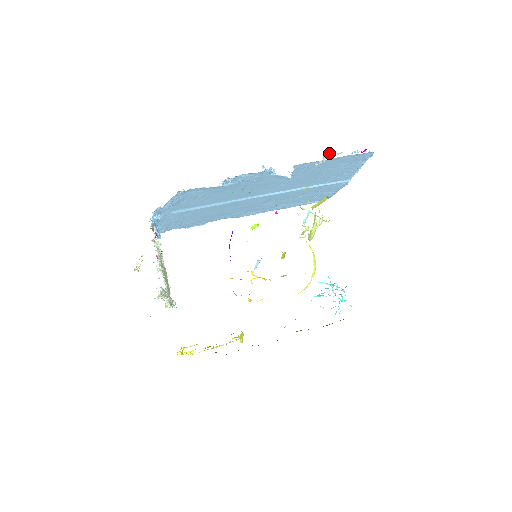
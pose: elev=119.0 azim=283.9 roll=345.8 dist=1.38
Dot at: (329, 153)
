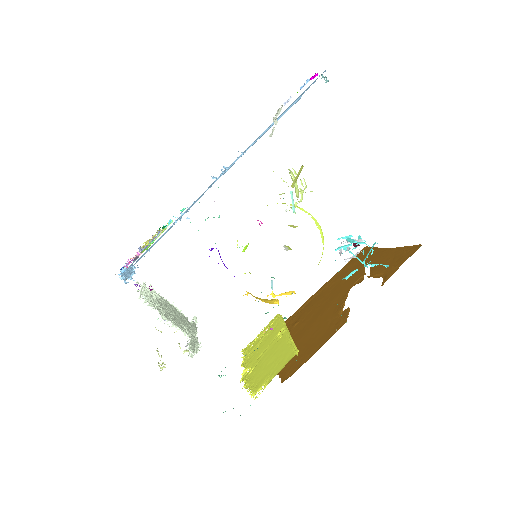
Dot at: occluded
